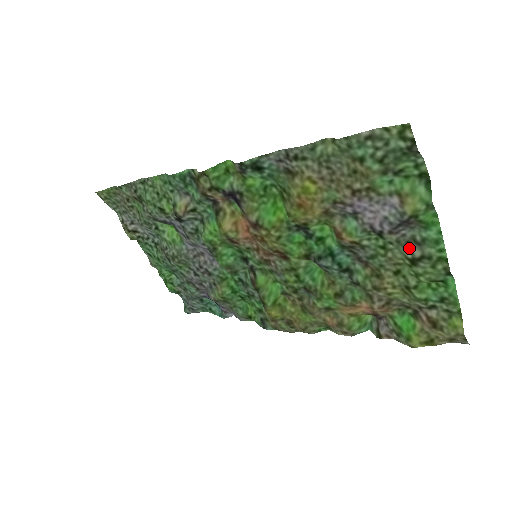
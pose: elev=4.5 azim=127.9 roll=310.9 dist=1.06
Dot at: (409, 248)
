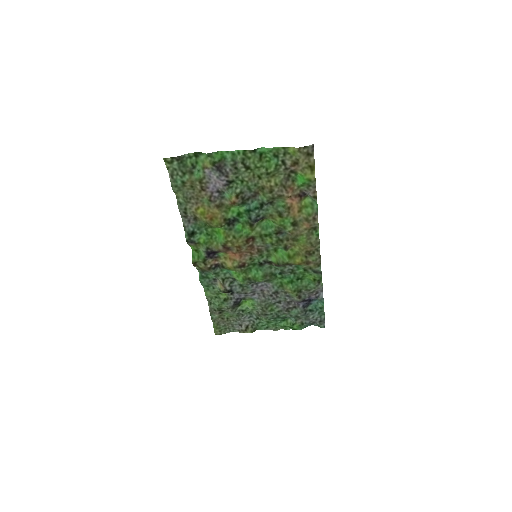
Dot at: (239, 169)
